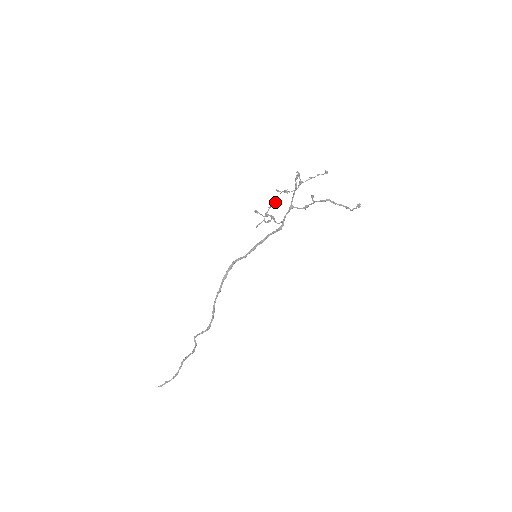
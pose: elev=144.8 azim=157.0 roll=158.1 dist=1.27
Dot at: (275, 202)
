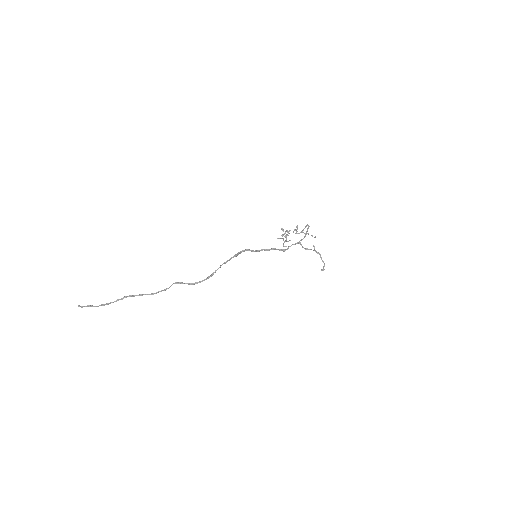
Dot at: (288, 232)
